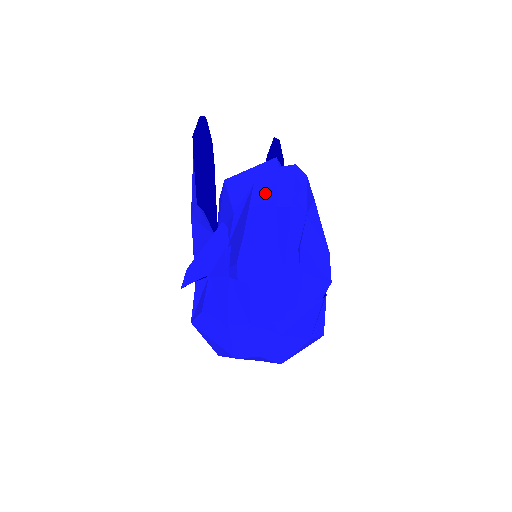
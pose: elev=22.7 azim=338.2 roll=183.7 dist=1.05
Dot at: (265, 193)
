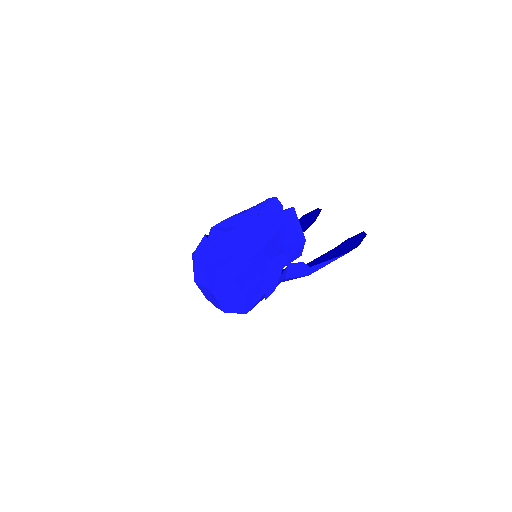
Dot at: (254, 207)
